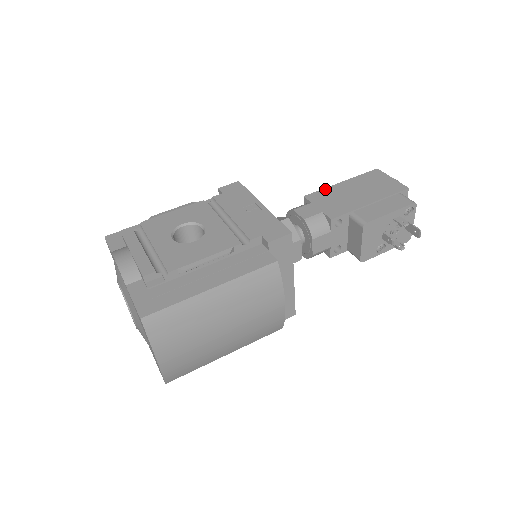
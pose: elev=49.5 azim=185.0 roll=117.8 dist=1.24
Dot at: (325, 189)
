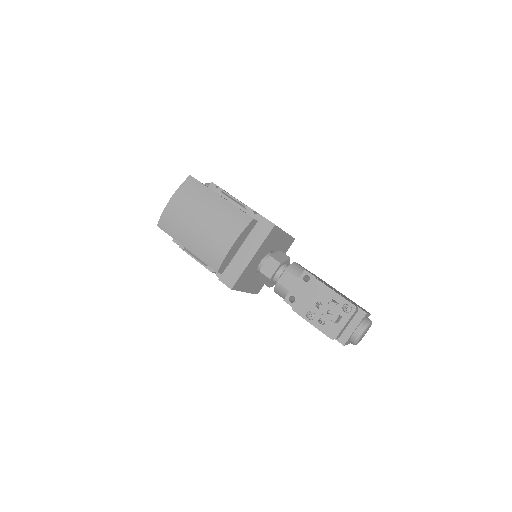
Dot at: occluded
